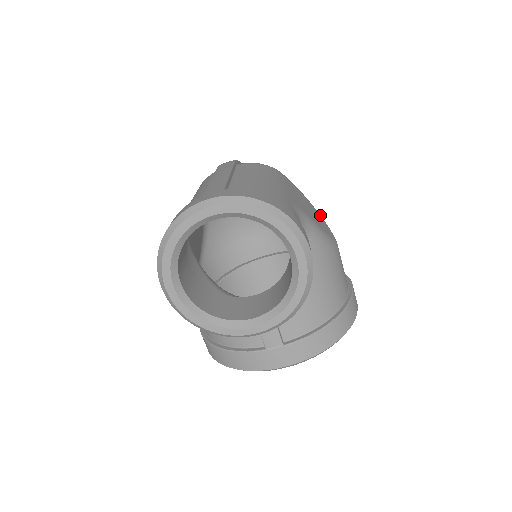
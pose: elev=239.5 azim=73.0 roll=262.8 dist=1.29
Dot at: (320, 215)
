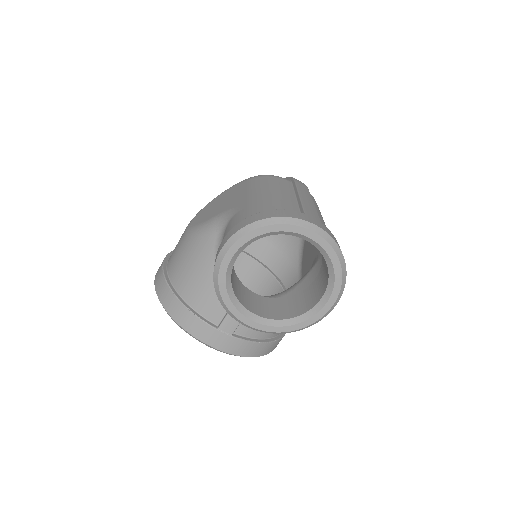
Dot at: occluded
